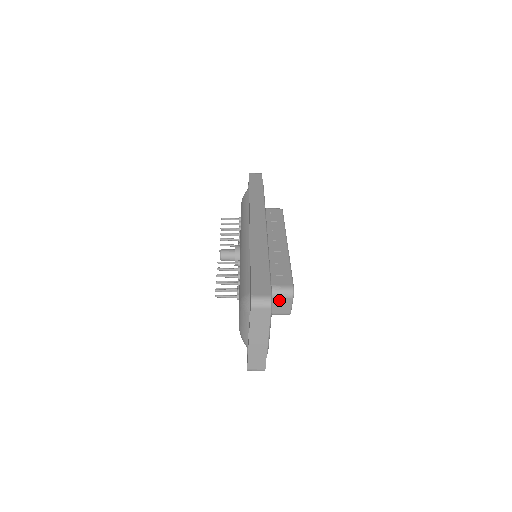
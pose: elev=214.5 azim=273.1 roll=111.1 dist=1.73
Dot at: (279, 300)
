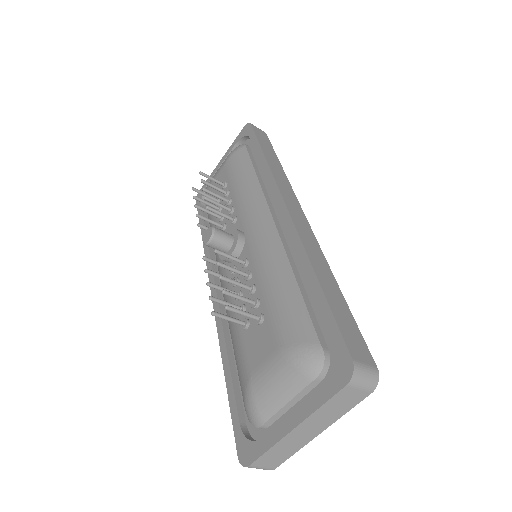
Dot at: occluded
